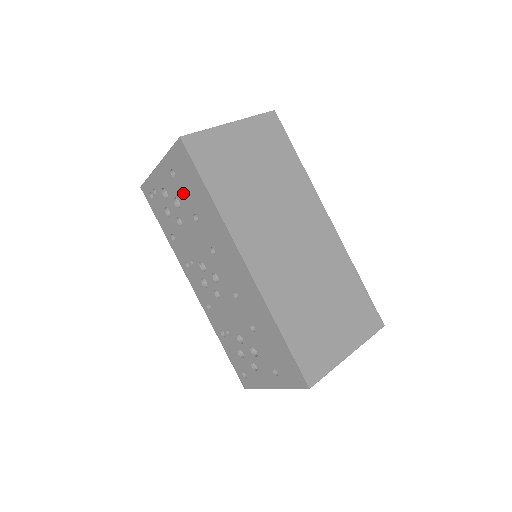
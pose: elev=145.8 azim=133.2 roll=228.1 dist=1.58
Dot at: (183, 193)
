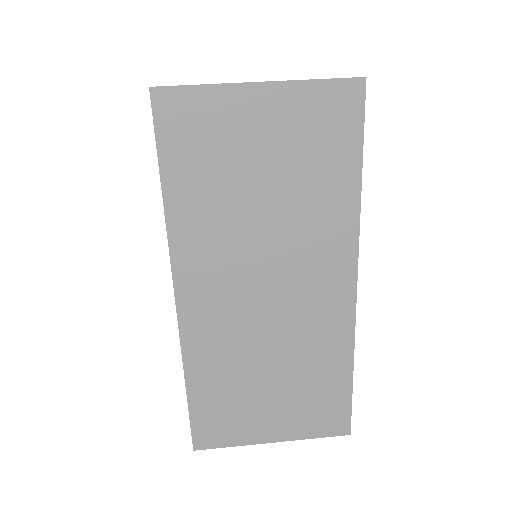
Dot at: occluded
